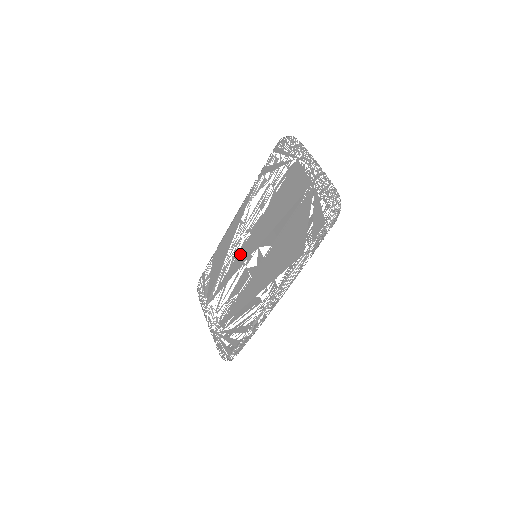
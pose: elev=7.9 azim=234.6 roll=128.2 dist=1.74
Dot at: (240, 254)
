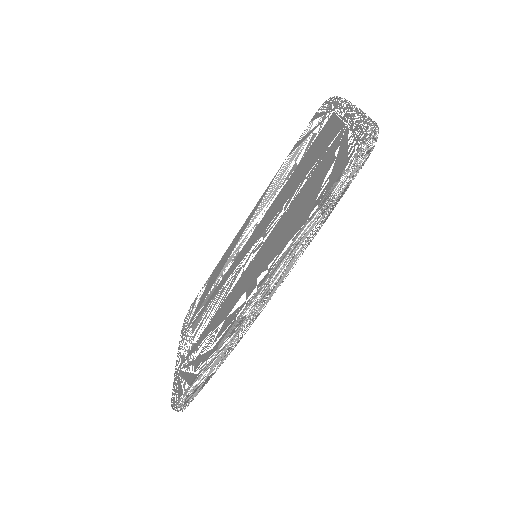
Dot at: (238, 256)
